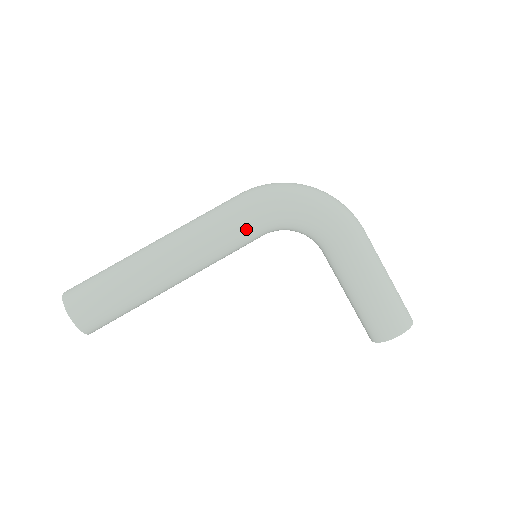
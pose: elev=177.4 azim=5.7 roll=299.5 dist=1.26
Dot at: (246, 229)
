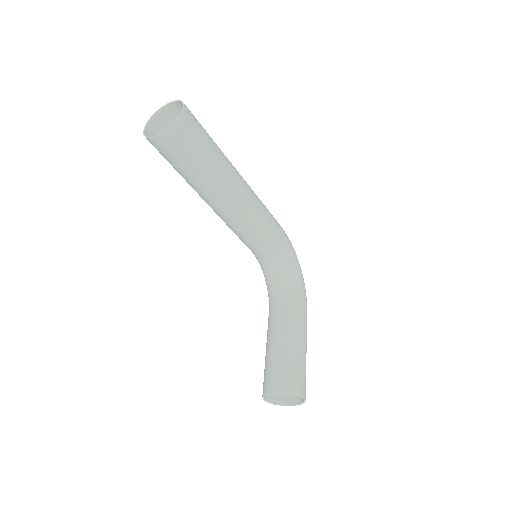
Dot at: (275, 233)
